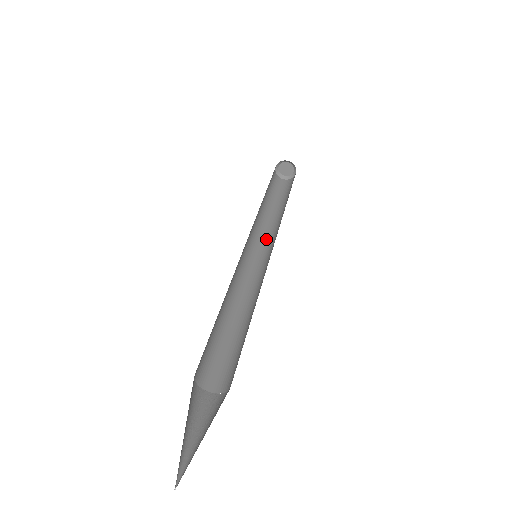
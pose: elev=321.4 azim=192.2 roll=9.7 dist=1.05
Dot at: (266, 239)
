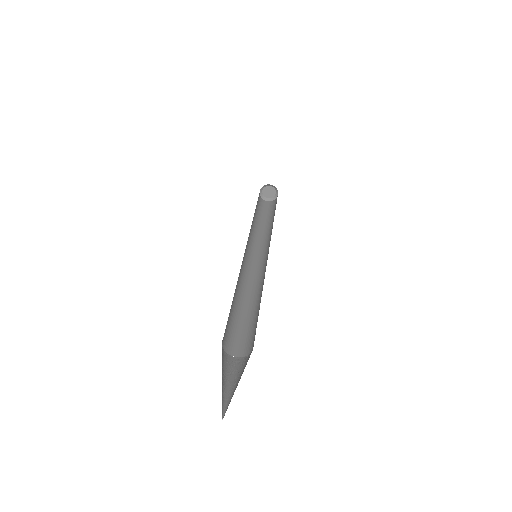
Dot at: (259, 245)
